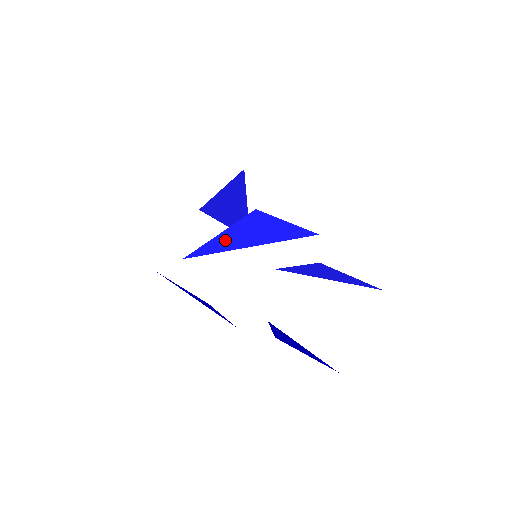
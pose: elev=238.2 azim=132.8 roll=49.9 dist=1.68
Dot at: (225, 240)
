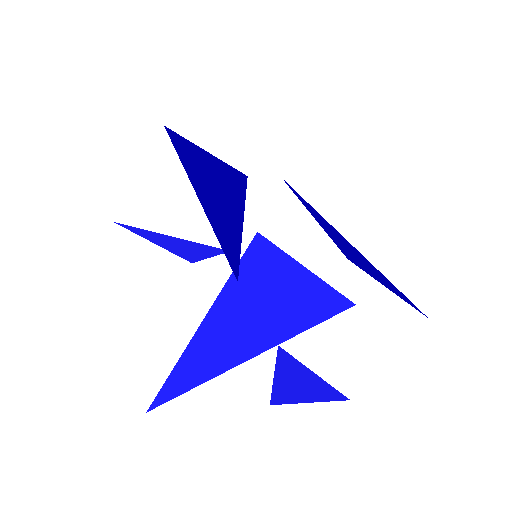
Dot at: (209, 345)
